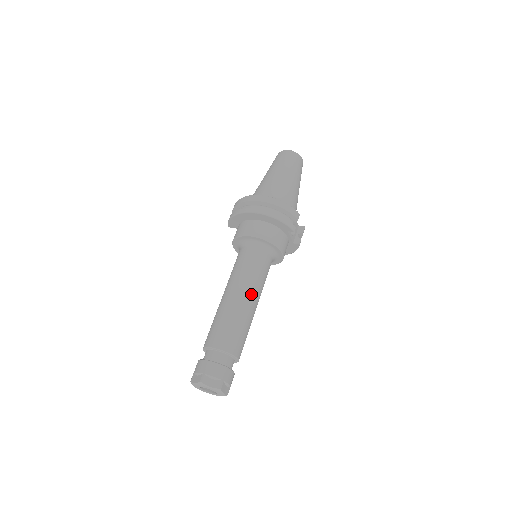
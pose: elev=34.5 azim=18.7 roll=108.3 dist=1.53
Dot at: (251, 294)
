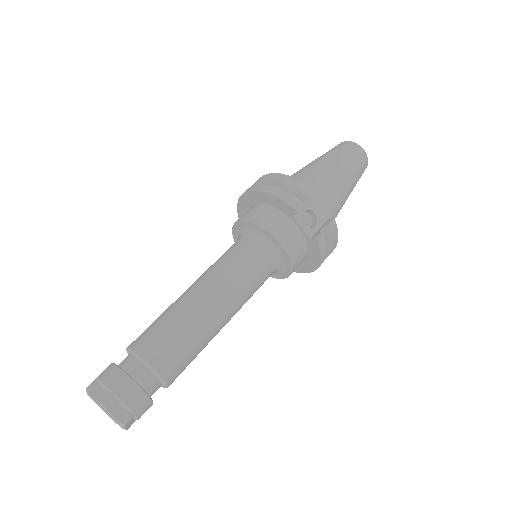
Dot at: (212, 289)
